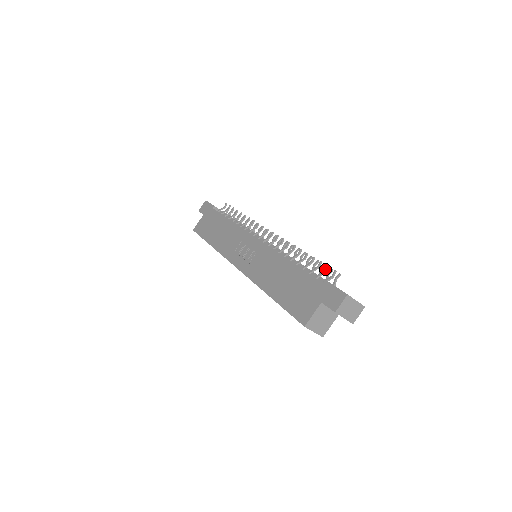
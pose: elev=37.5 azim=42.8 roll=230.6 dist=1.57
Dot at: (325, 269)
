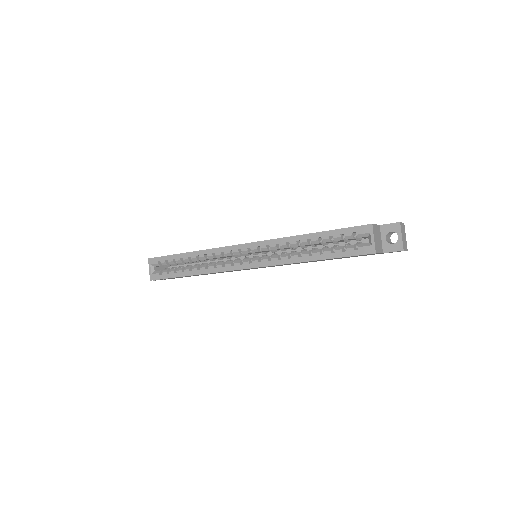
Dot at: occluded
